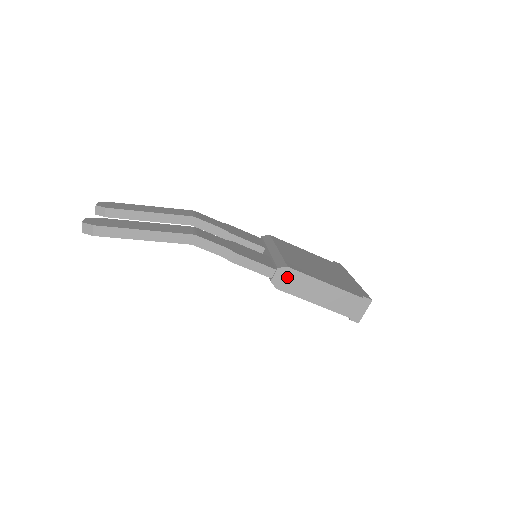
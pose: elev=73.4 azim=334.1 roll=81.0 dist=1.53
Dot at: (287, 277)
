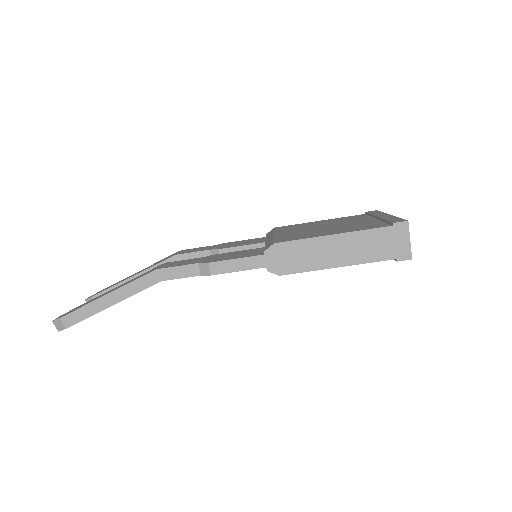
Dot at: (282, 255)
